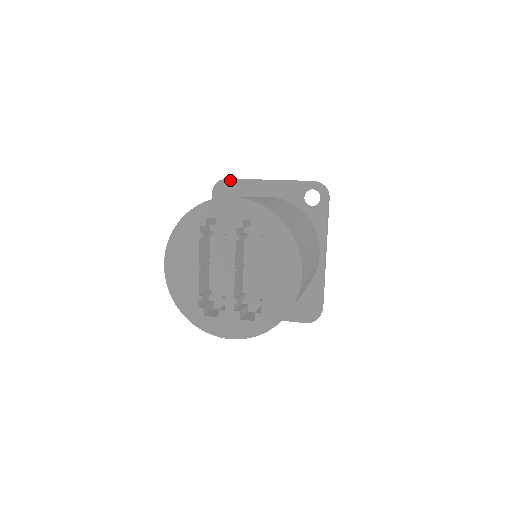
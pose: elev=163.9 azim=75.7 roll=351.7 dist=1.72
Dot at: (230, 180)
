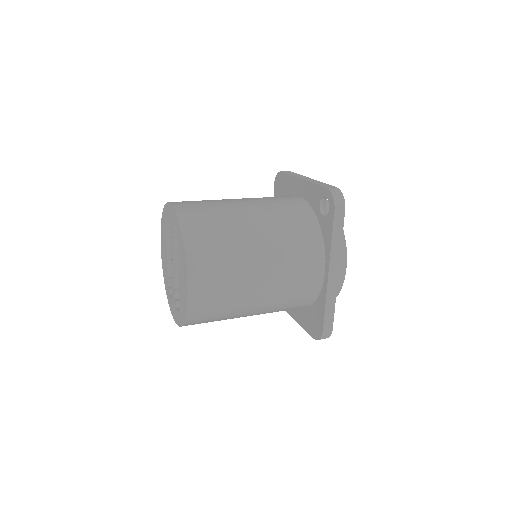
Dot at: (283, 173)
